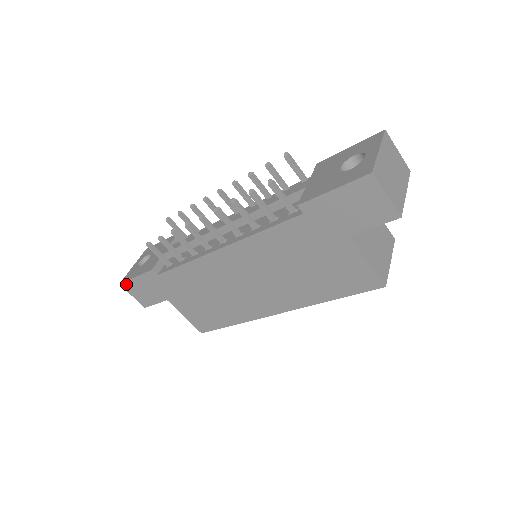
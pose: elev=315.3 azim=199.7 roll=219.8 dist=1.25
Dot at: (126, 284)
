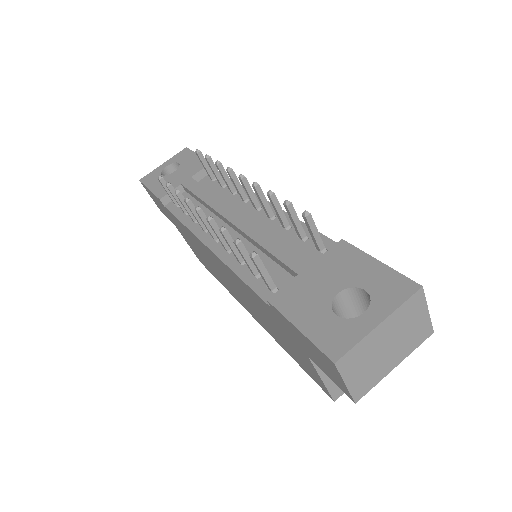
Dot at: occluded
